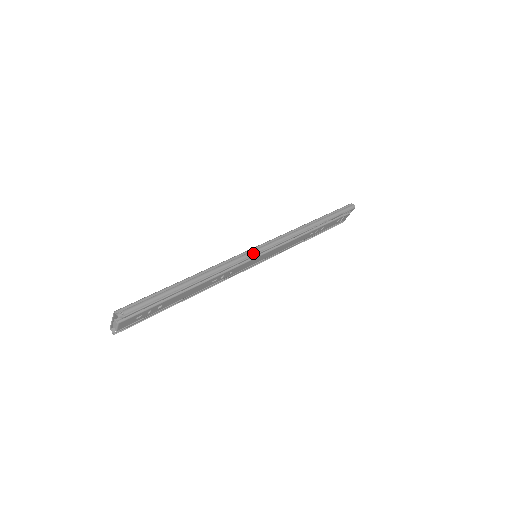
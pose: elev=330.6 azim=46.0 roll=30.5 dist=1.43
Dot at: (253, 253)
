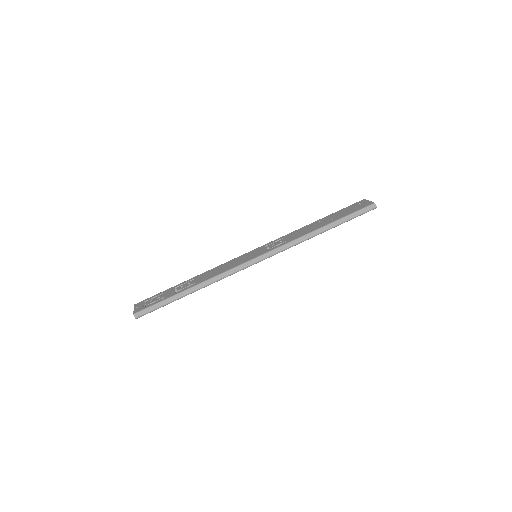
Dot at: (249, 266)
